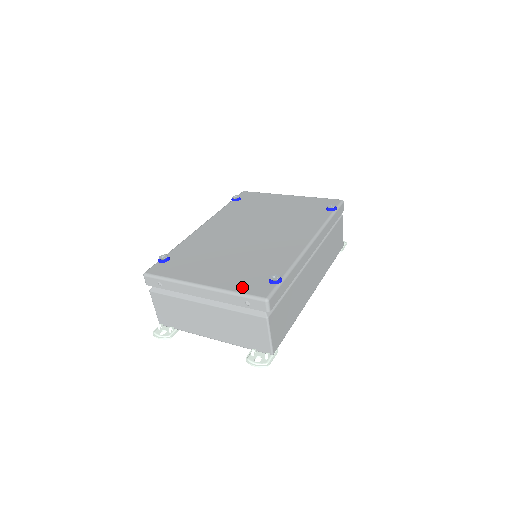
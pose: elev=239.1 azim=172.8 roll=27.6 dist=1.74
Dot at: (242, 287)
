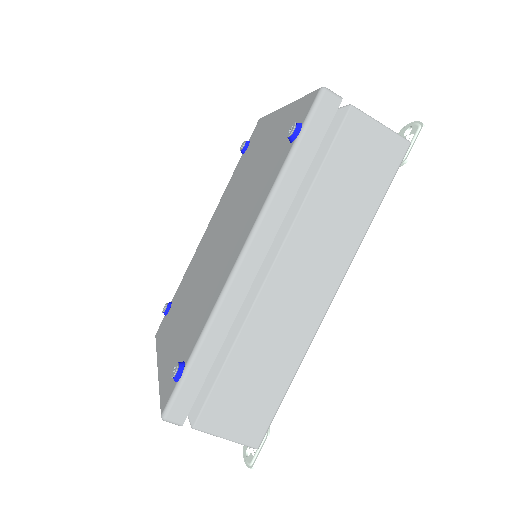
Dot at: (164, 382)
